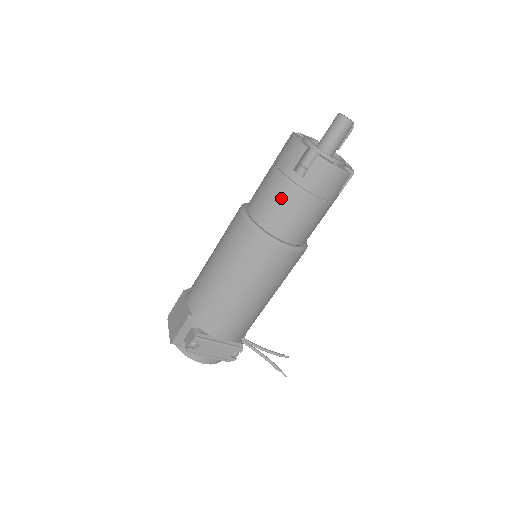
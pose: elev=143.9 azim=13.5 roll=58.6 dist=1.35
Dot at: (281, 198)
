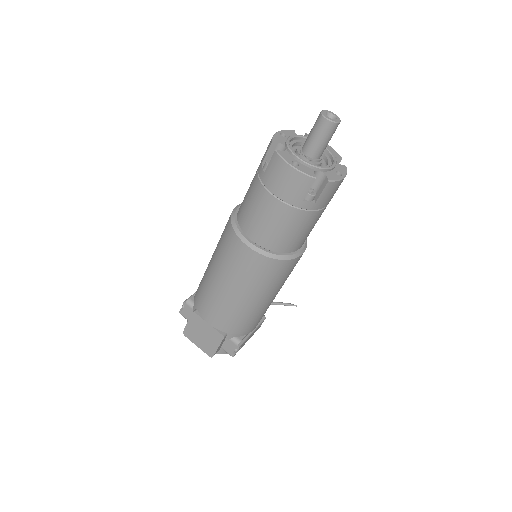
Dot at: (295, 226)
